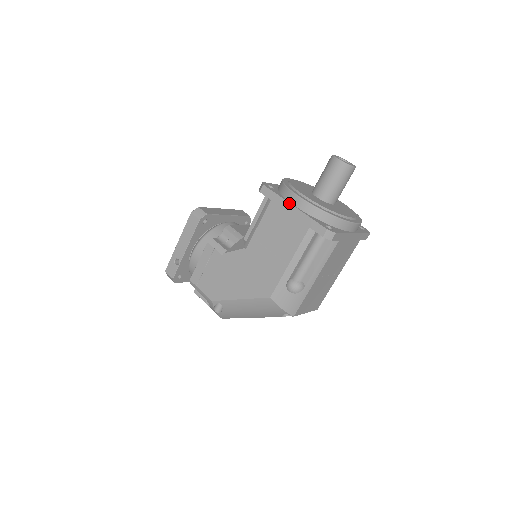
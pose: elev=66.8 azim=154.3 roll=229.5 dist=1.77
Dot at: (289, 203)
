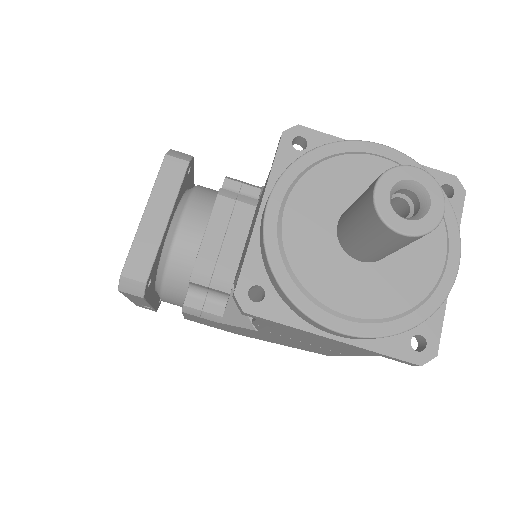
Dot at: (321, 337)
